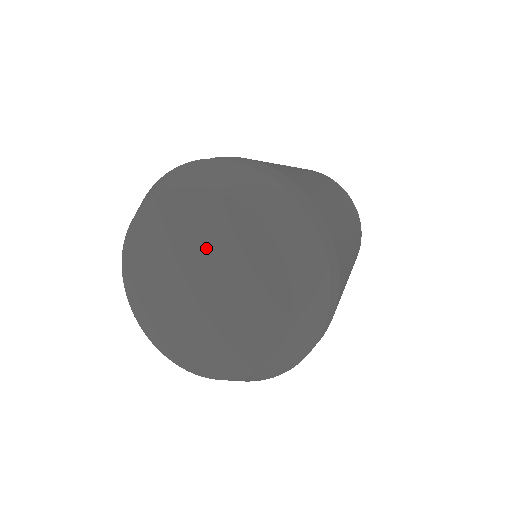
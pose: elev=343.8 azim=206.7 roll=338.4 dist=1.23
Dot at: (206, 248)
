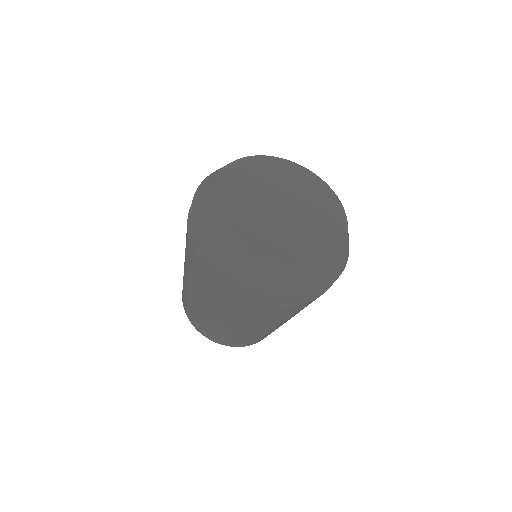
Dot at: (277, 183)
